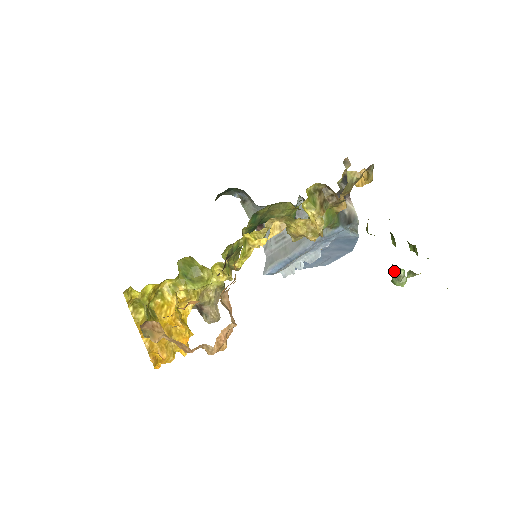
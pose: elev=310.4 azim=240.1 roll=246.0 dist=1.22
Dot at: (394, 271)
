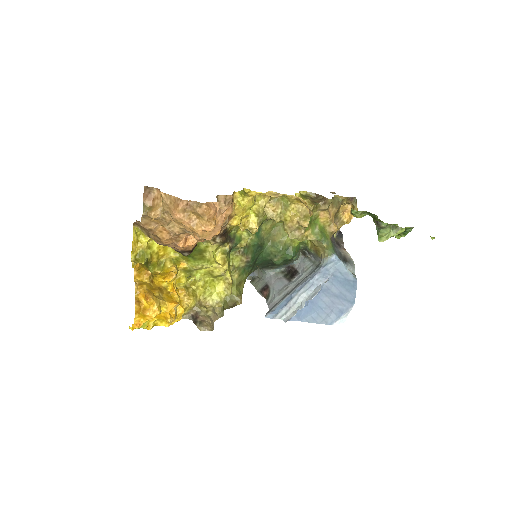
Dot at: (378, 225)
